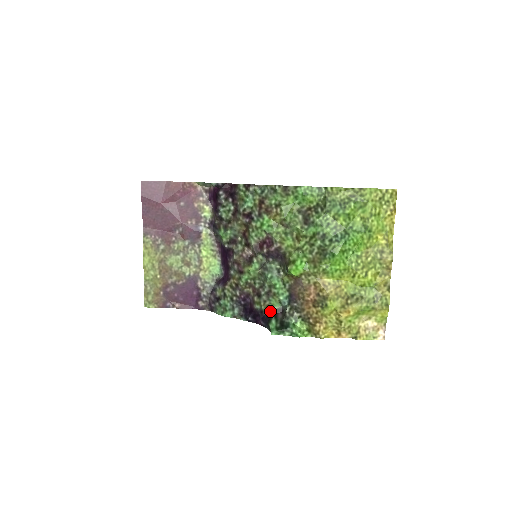
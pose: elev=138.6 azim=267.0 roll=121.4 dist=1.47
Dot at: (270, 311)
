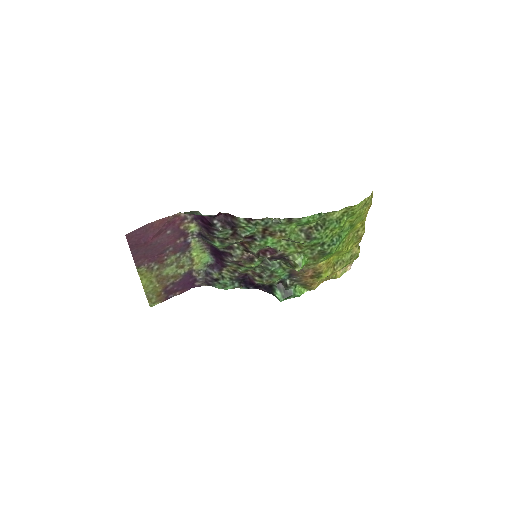
Dot at: (272, 284)
